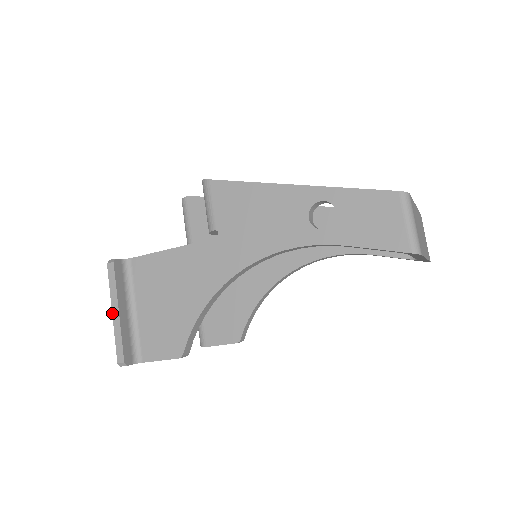
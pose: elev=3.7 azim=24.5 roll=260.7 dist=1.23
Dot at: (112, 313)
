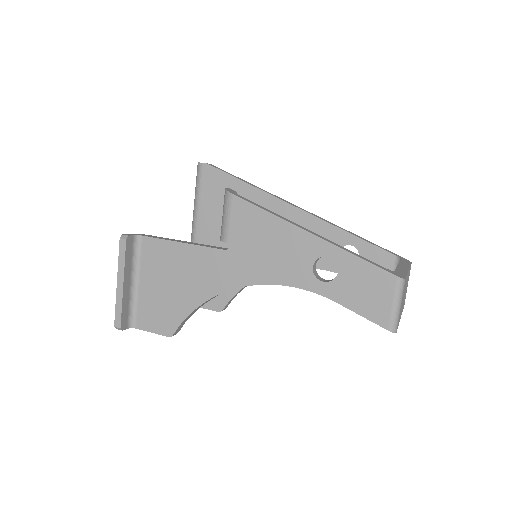
Dot at: (117, 283)
